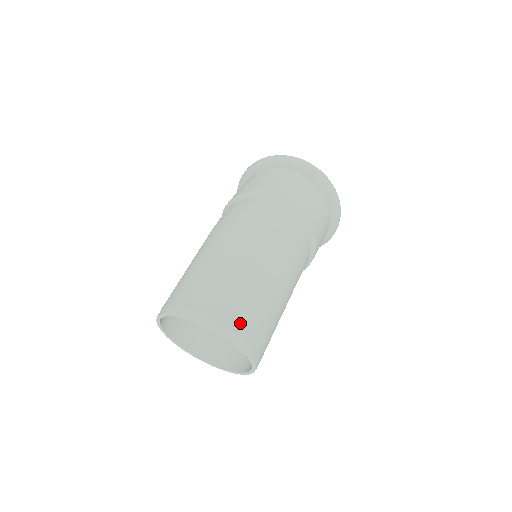
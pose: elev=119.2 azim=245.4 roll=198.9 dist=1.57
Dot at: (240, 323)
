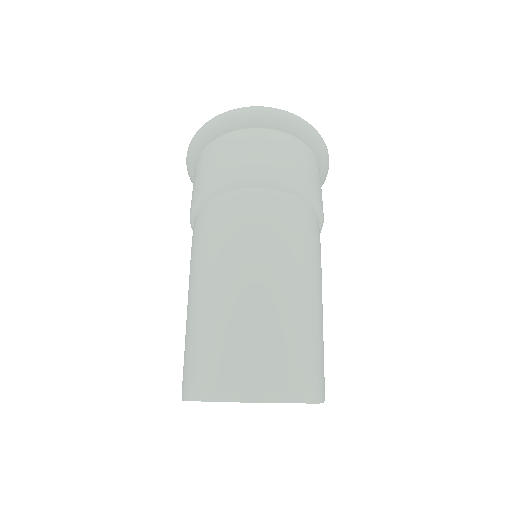
Dot at: (297, 376)
